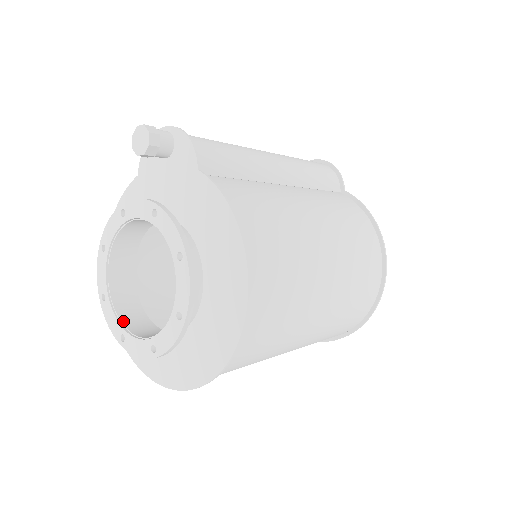
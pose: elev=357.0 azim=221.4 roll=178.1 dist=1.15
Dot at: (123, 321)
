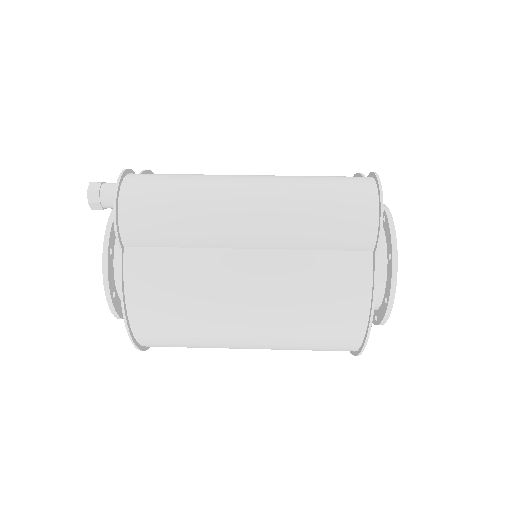
Dot at: occluded
